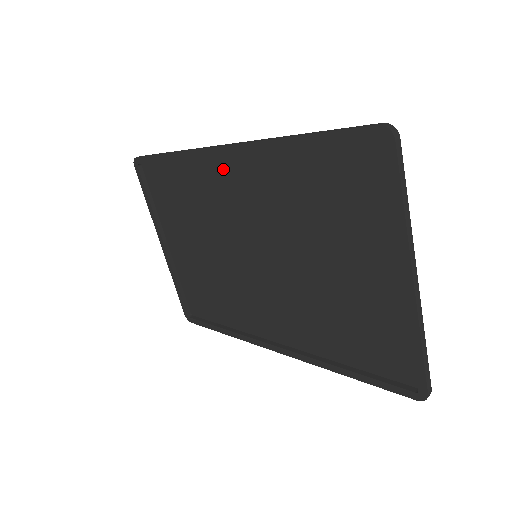
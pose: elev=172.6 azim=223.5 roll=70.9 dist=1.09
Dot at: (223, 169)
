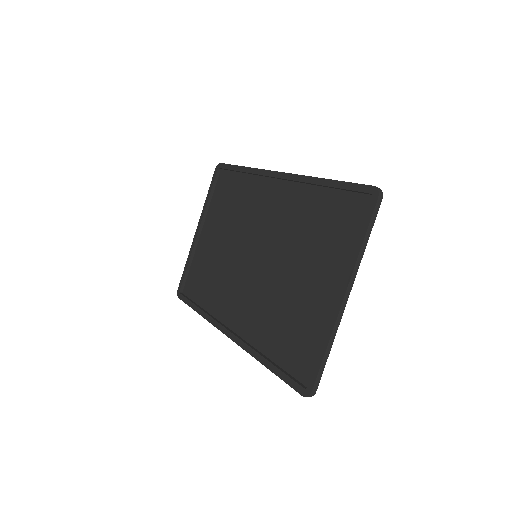
Dot at: (271, 188)
